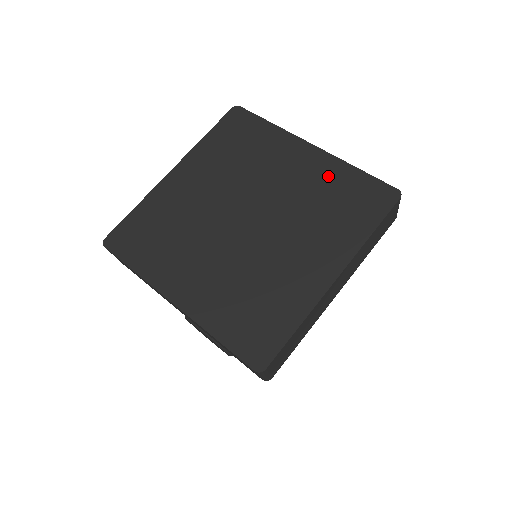
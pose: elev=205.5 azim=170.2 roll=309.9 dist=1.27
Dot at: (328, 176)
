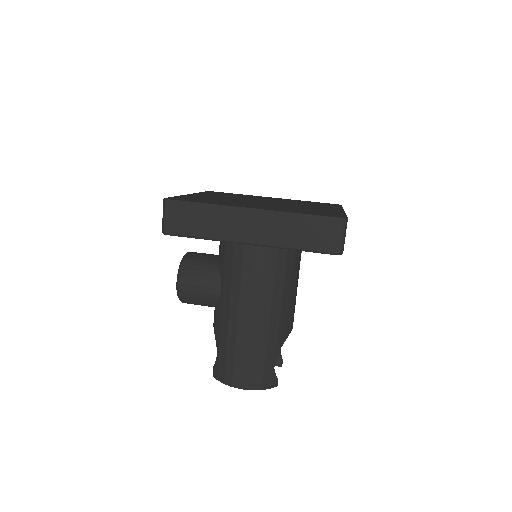
Dot at: occluded
